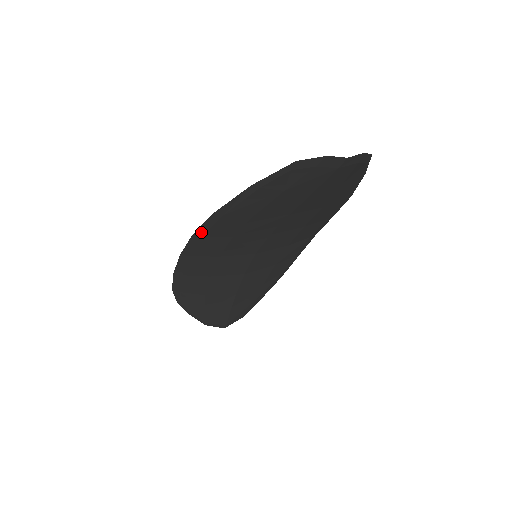
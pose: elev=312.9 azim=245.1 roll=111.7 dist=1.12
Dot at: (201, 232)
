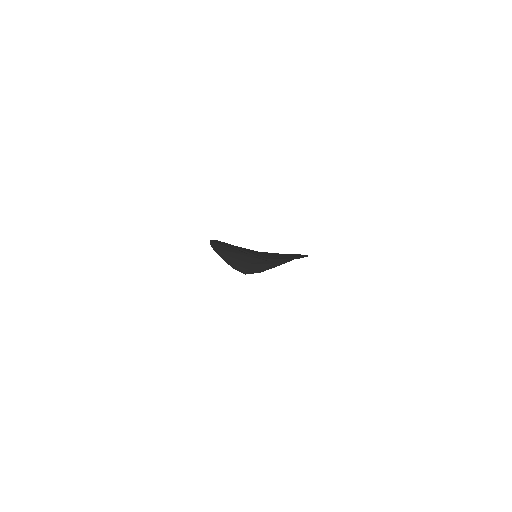
Dot at: occluded
